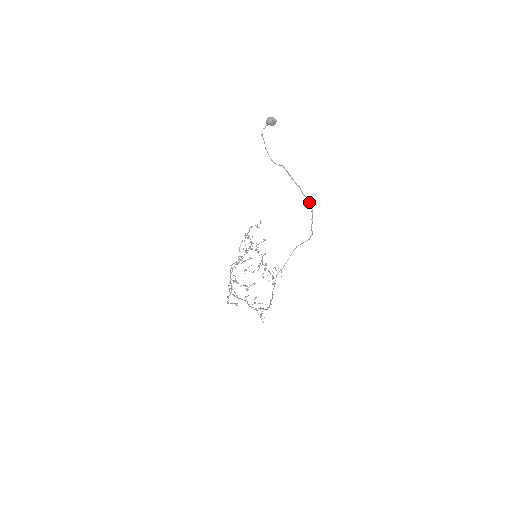
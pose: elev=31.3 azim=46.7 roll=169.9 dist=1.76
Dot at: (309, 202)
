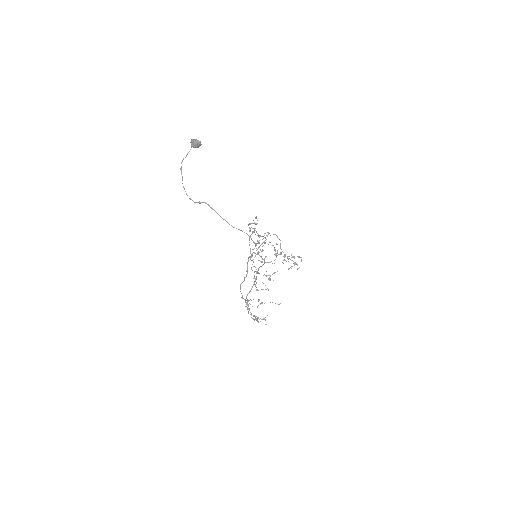
Dot at: occluded
